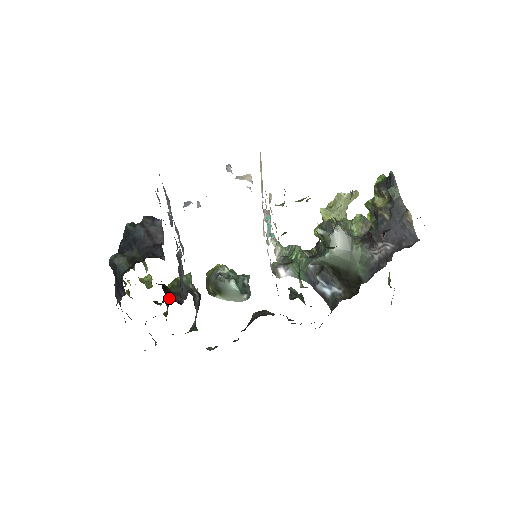
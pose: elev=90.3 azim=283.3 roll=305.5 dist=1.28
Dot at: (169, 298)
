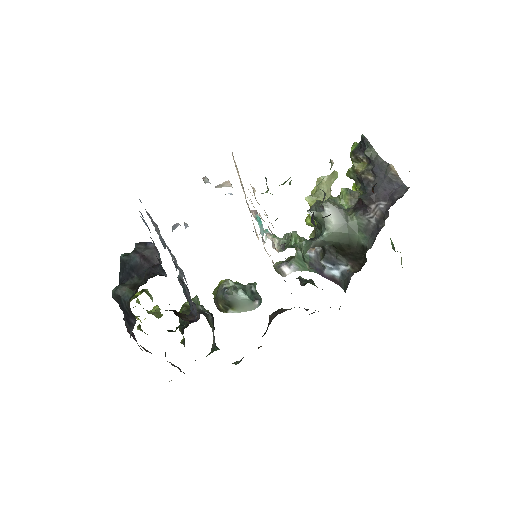
Dot at: occluded
